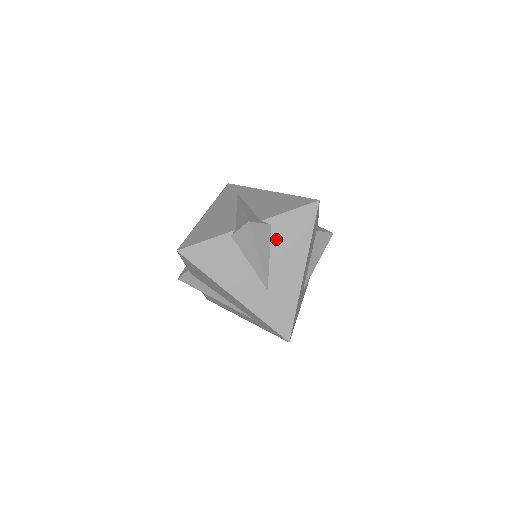
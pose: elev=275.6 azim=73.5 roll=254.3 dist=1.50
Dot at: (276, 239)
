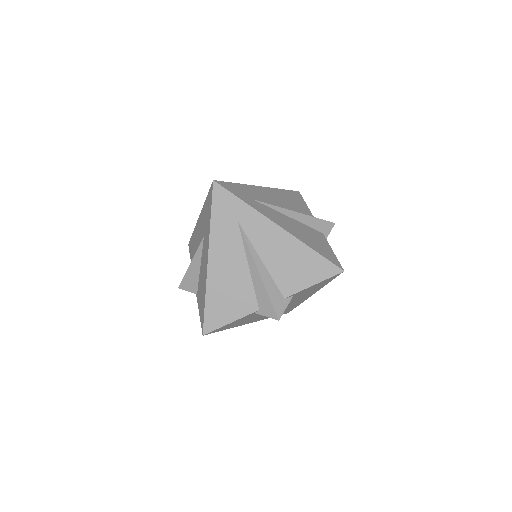
Dot at: (295, 297)
